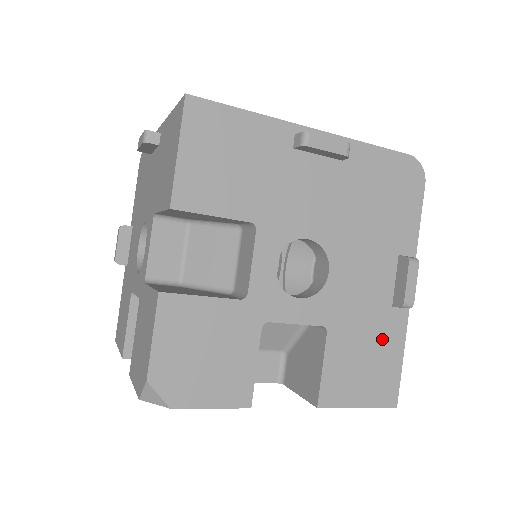
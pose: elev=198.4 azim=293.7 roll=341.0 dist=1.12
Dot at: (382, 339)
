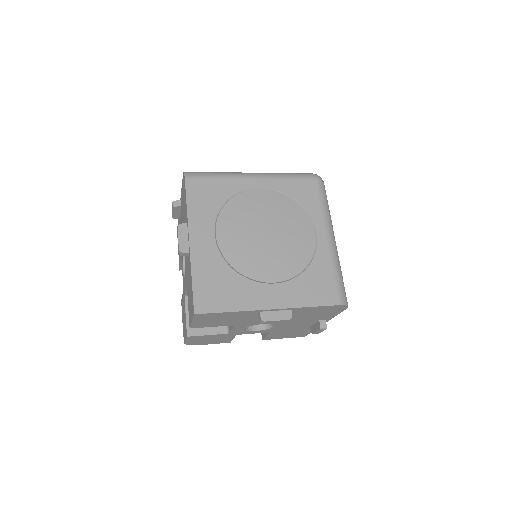
Dot at: (301, 331)
